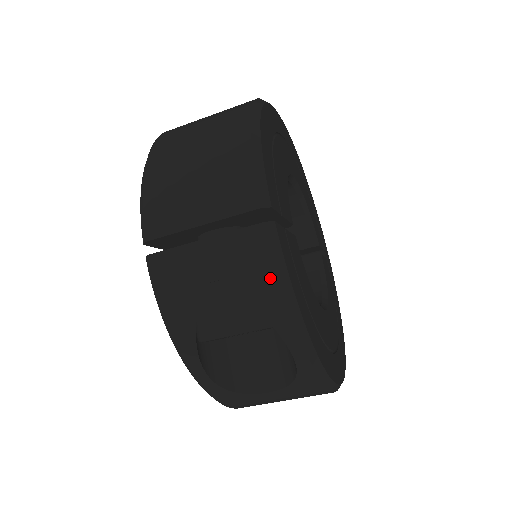
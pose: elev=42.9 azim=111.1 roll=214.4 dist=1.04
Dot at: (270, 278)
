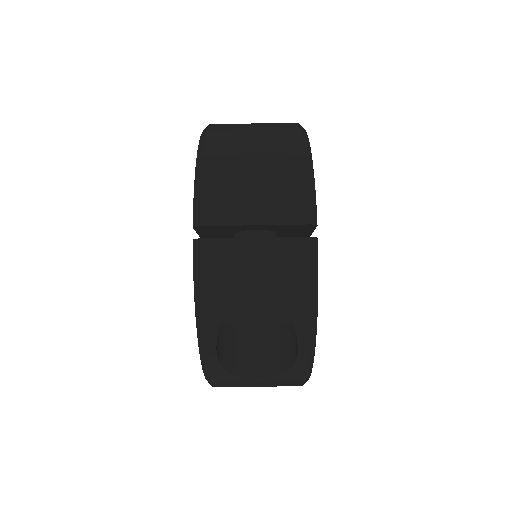
Dot at: (304, 284)
